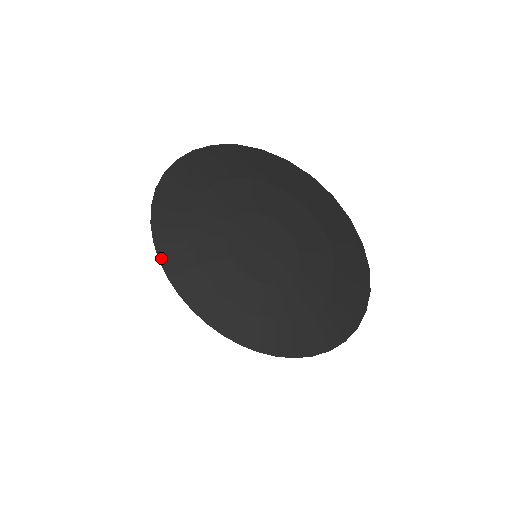
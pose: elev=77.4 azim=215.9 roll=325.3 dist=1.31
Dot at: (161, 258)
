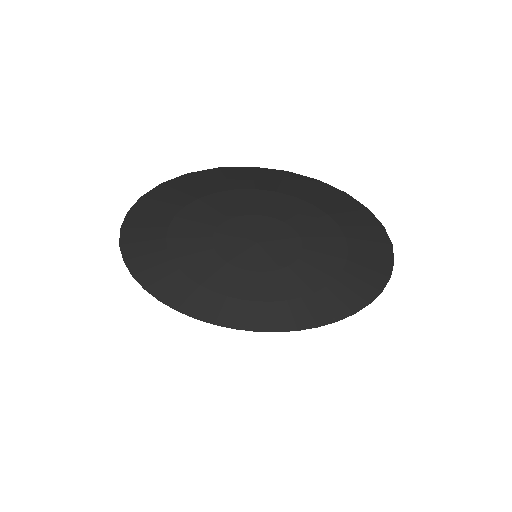
Dot at: (123, 243)
